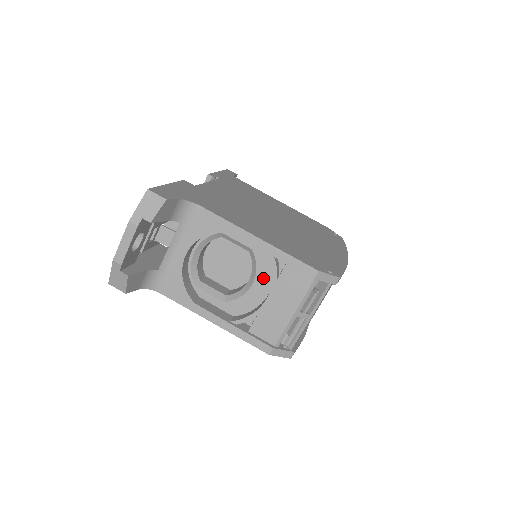
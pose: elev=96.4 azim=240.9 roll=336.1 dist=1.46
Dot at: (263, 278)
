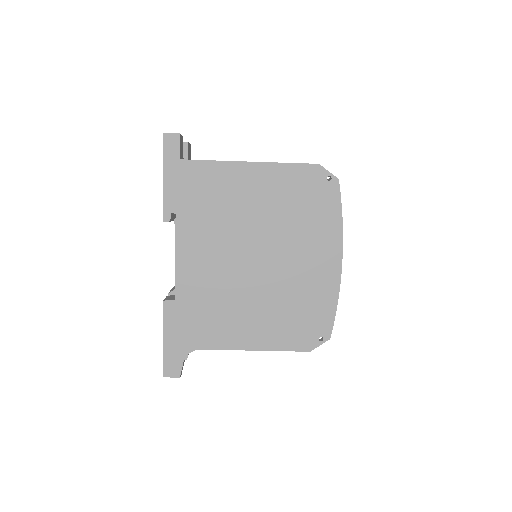
Dot at: occluded
